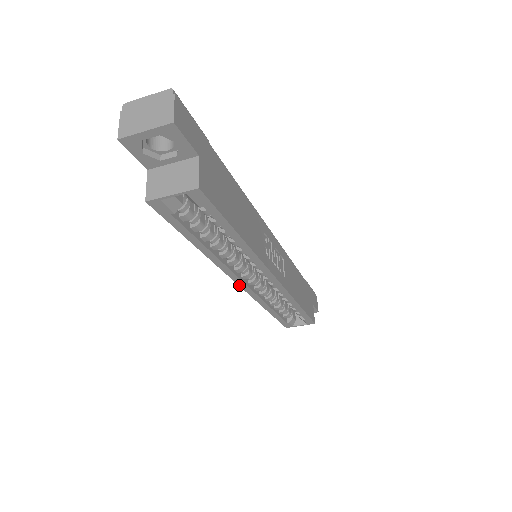
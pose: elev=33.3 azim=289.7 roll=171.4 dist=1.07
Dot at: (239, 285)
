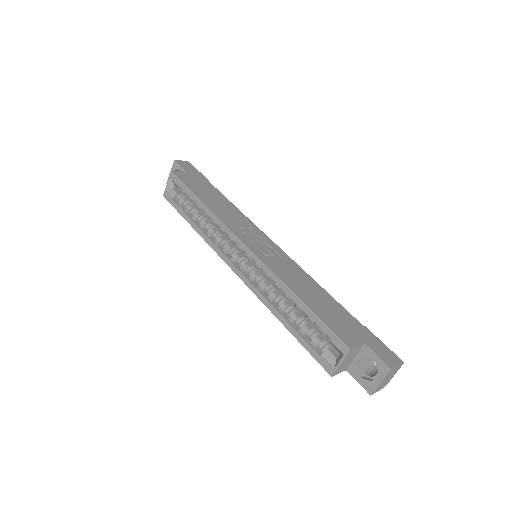
Dot at: (233, 270)
